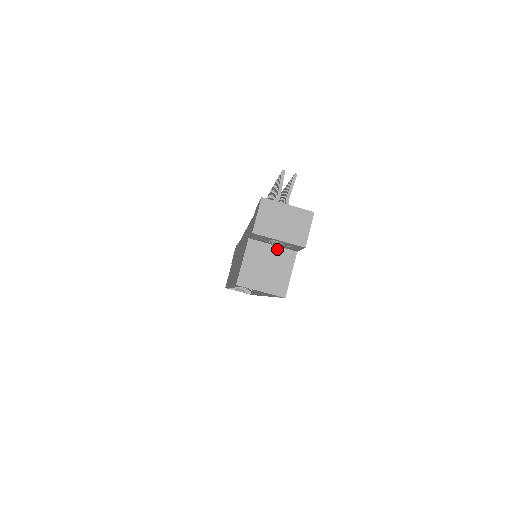
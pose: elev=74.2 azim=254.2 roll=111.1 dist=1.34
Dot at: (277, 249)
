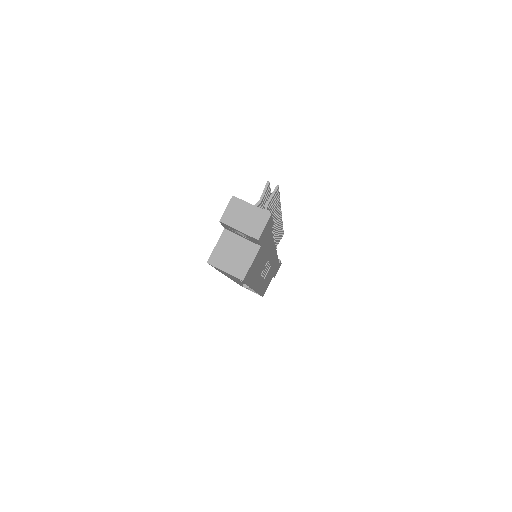
Dot at: (245, 241)
